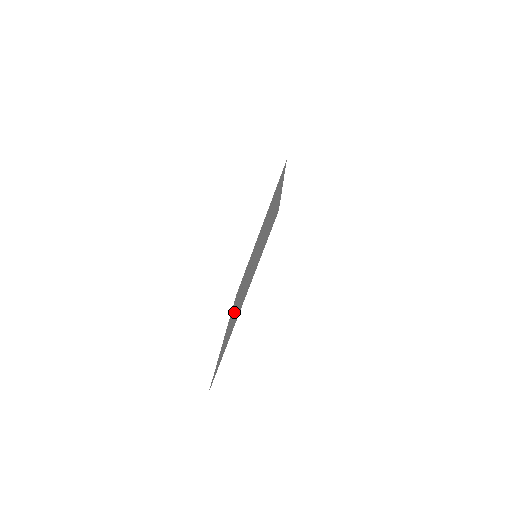
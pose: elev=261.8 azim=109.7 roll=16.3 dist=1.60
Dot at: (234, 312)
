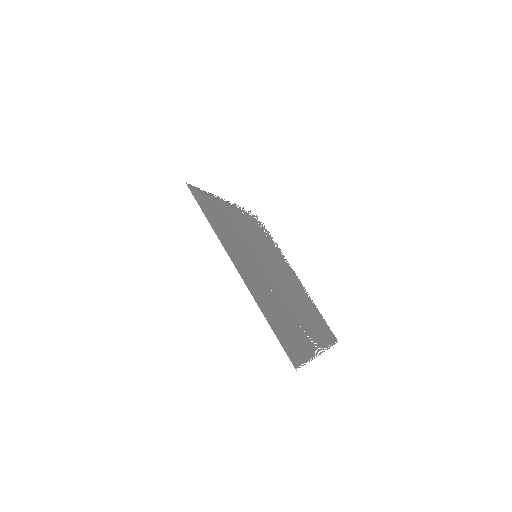
Dot at: (291, 315)
